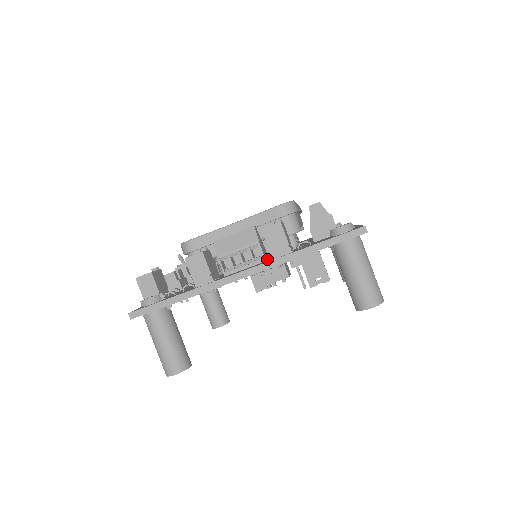
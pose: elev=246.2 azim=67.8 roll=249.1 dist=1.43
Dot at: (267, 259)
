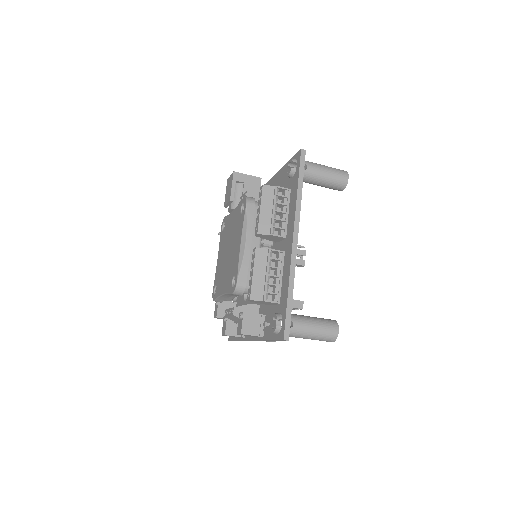
Dot at: occluded
